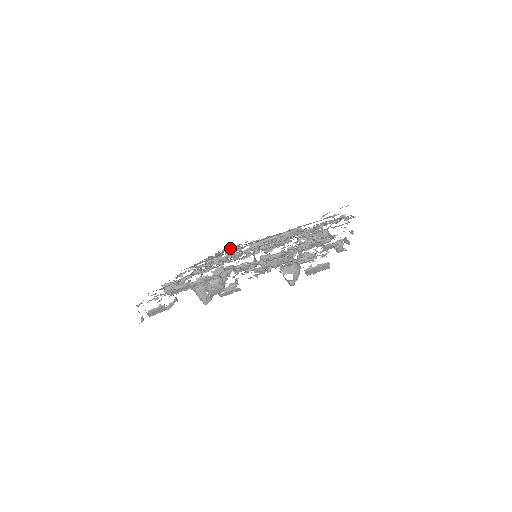
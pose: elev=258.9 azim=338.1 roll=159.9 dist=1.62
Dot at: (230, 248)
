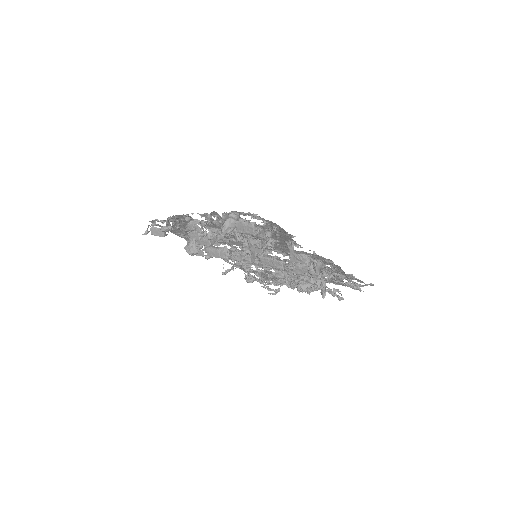
Dot at: (272, 281)
